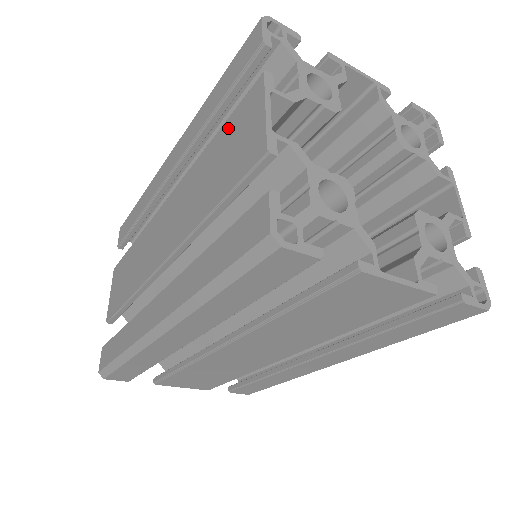
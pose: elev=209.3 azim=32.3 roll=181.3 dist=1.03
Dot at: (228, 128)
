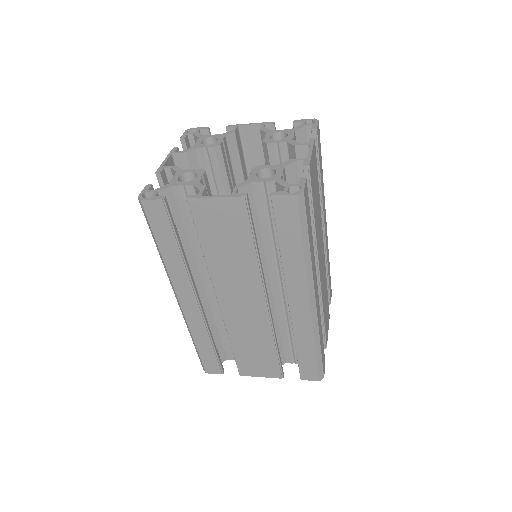
Dot at: occluded
